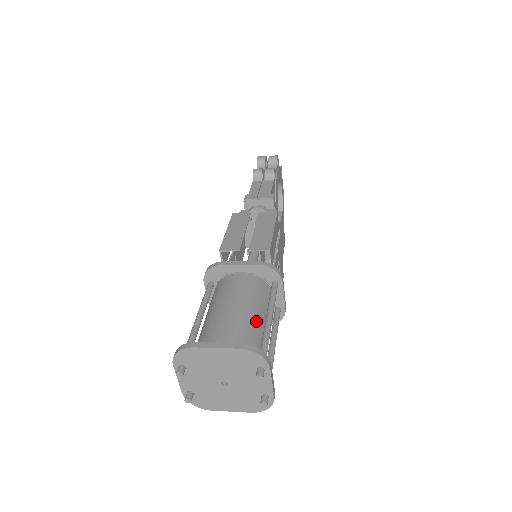
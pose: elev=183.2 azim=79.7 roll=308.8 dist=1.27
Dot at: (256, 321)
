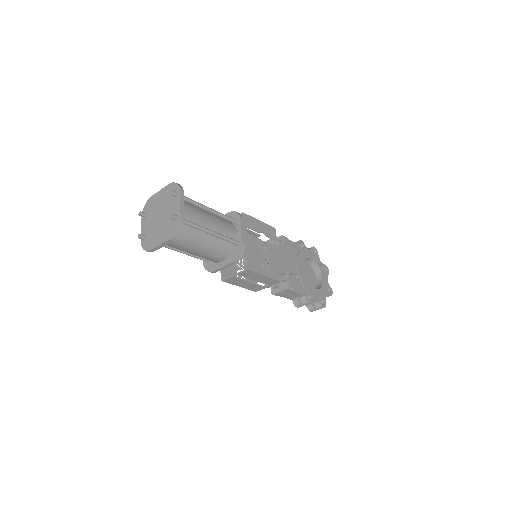
Dot at: occluded
